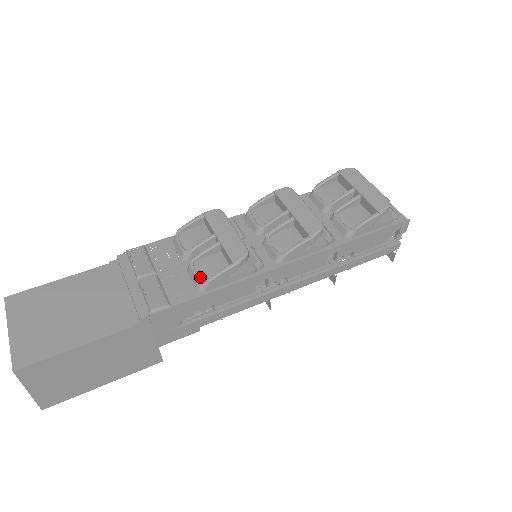
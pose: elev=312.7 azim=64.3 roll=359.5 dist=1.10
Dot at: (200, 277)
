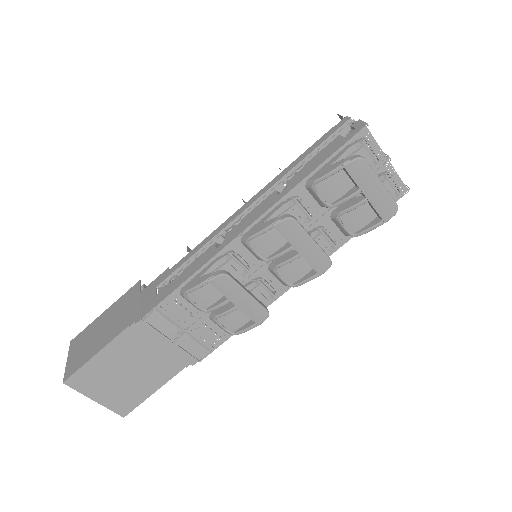
Dot at: (228, 330)
